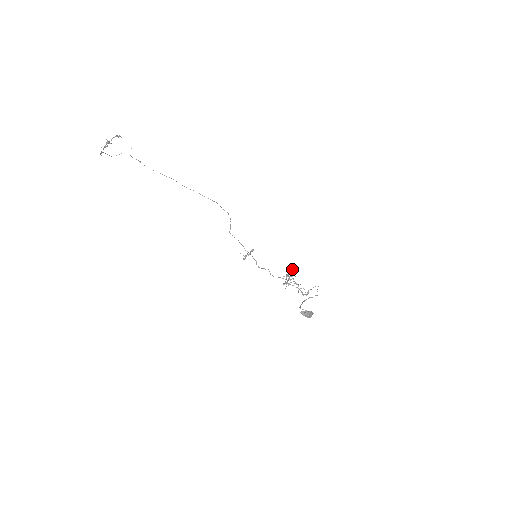
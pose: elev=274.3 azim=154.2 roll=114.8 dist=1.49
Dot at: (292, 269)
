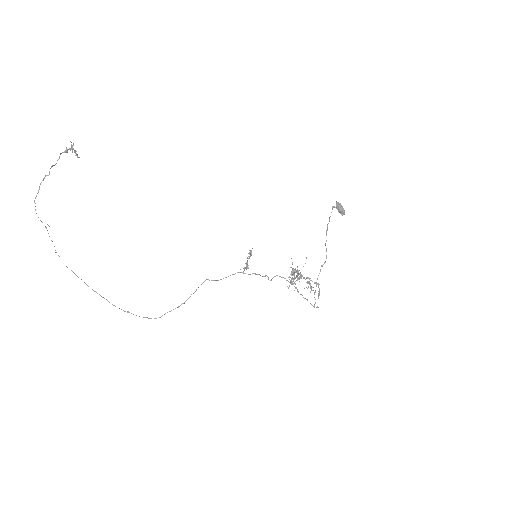
Dot at: occluded
